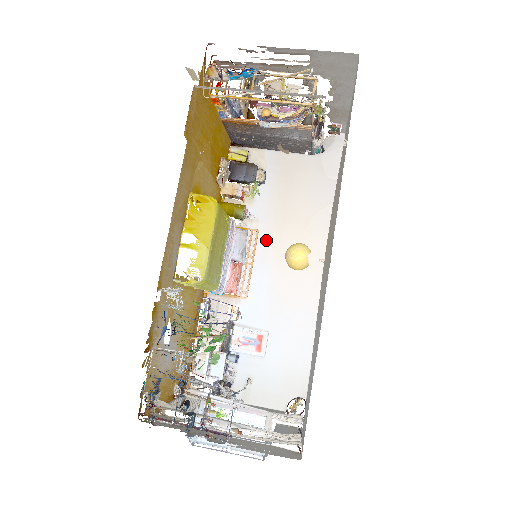
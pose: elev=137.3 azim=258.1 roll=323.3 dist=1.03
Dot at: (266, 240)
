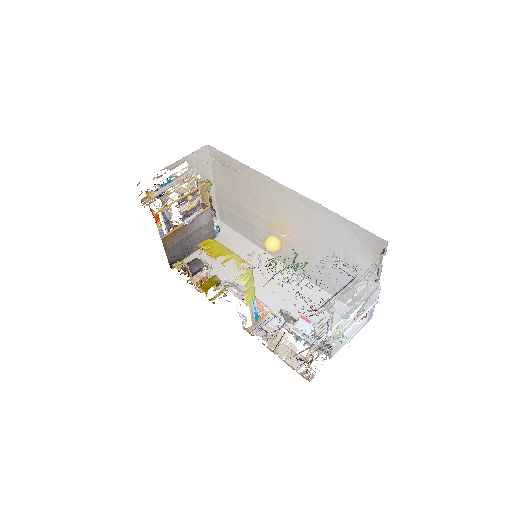
Dot at: occluded
